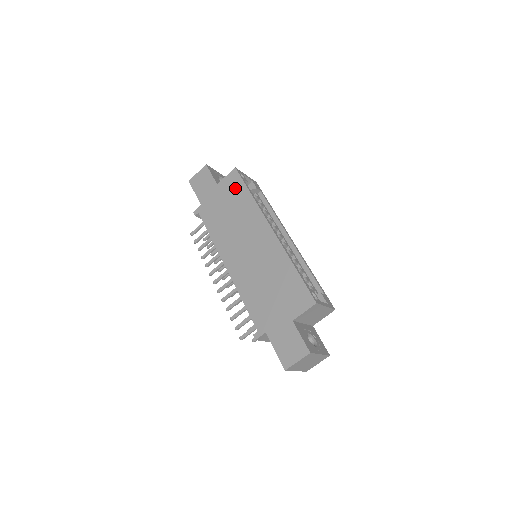
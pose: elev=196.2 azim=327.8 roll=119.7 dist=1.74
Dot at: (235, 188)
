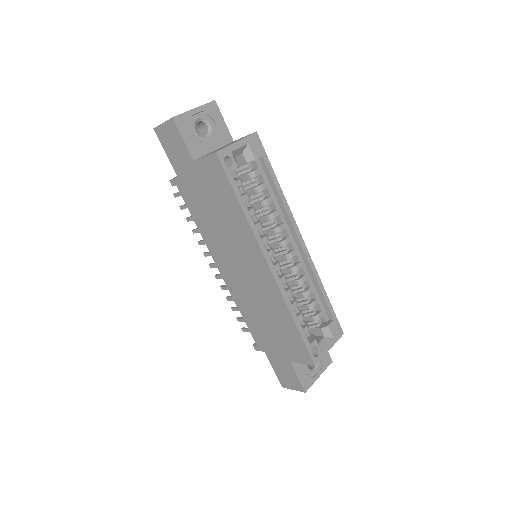
Dot at: (219, 185)
